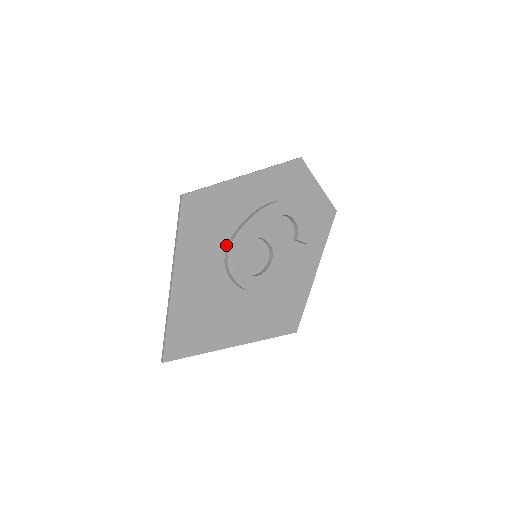
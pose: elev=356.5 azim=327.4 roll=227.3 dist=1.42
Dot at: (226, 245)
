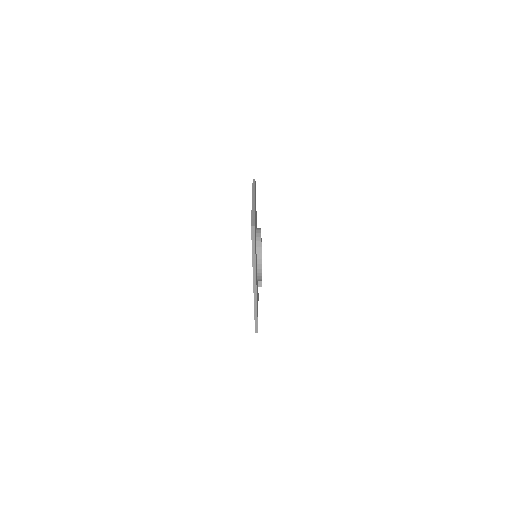
Dot at: occluded
